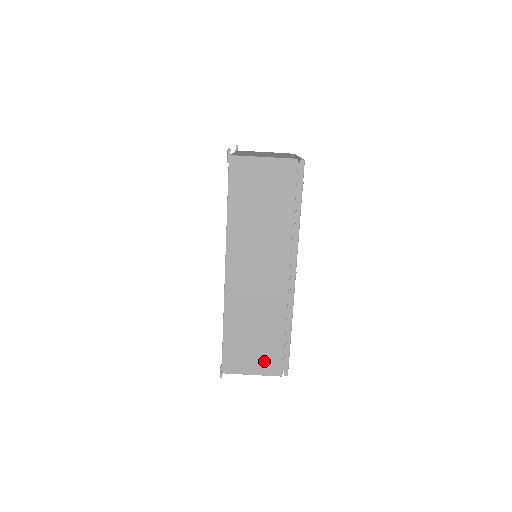
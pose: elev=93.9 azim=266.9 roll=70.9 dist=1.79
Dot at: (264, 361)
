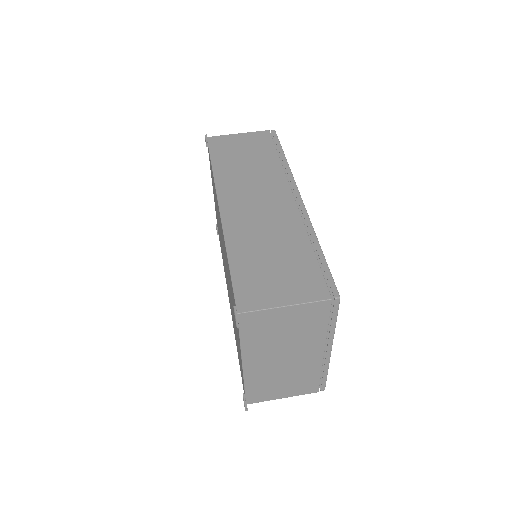
Dot at: (297, 285)
